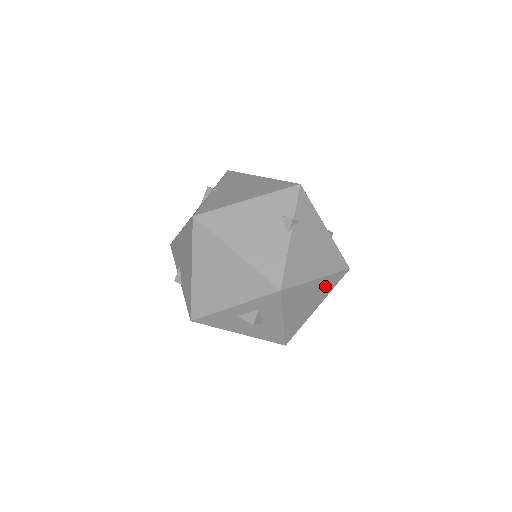
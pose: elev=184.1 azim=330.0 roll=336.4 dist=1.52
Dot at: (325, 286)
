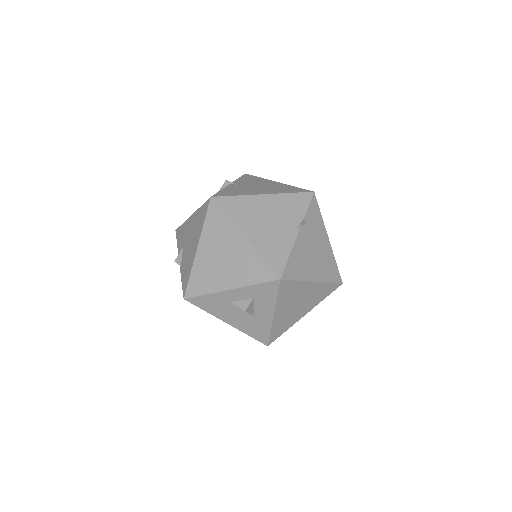
Dot at: (318, 293)
